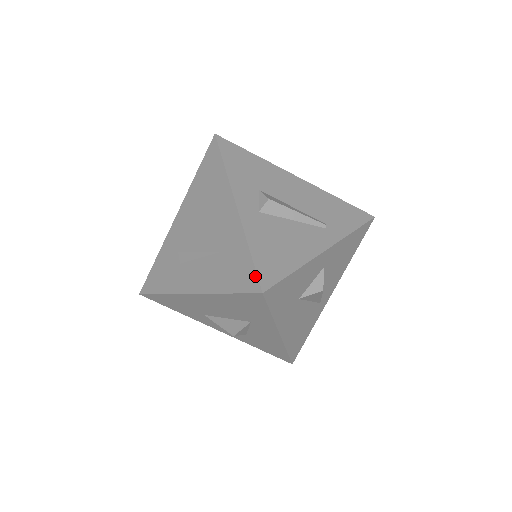
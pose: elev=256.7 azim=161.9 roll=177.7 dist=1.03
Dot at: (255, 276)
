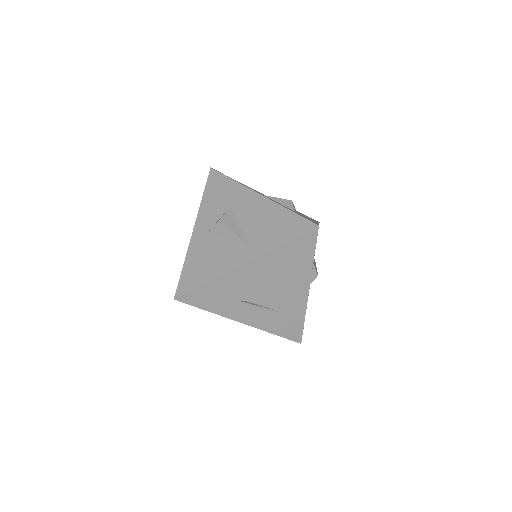
Dot at: (301, 335)
